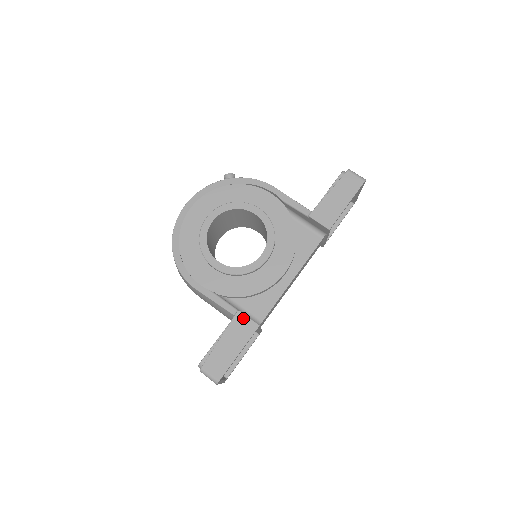
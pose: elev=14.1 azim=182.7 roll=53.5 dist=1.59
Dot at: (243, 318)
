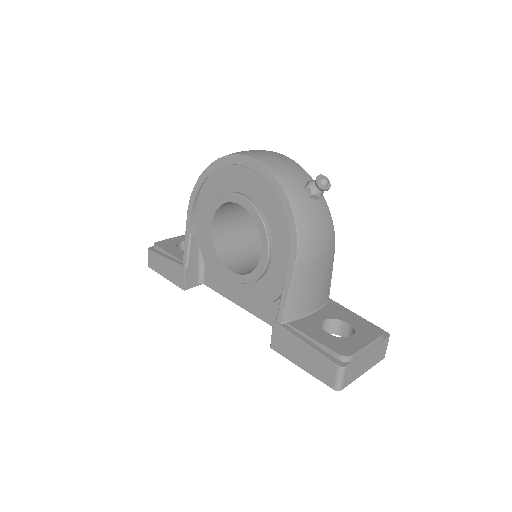
Dot at: (182, 274)
